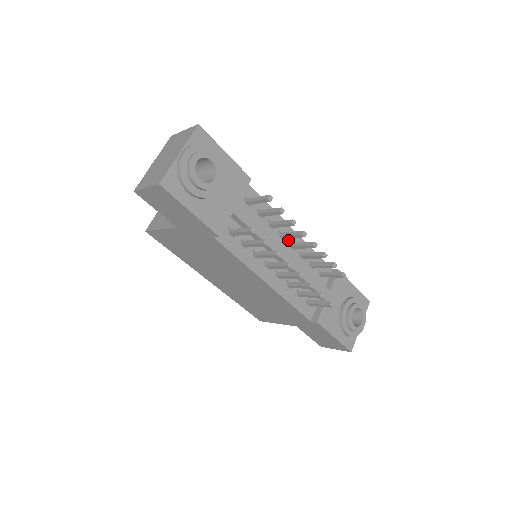
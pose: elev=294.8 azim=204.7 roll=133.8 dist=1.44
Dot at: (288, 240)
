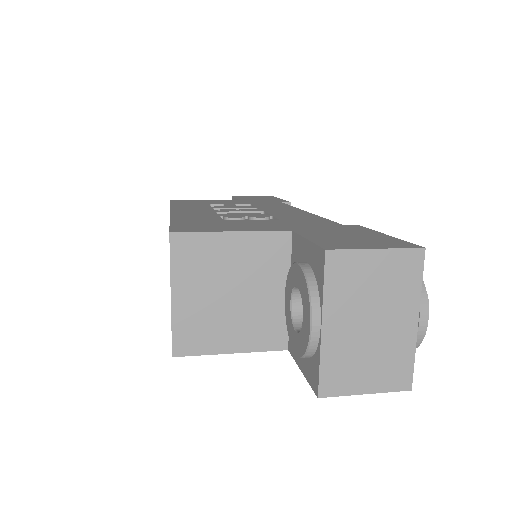
Dot at: occluded
